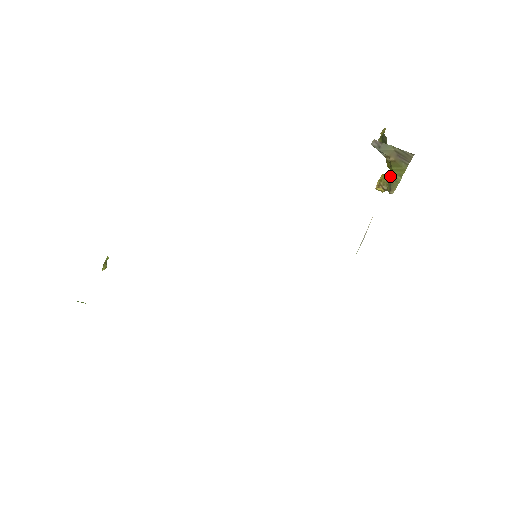
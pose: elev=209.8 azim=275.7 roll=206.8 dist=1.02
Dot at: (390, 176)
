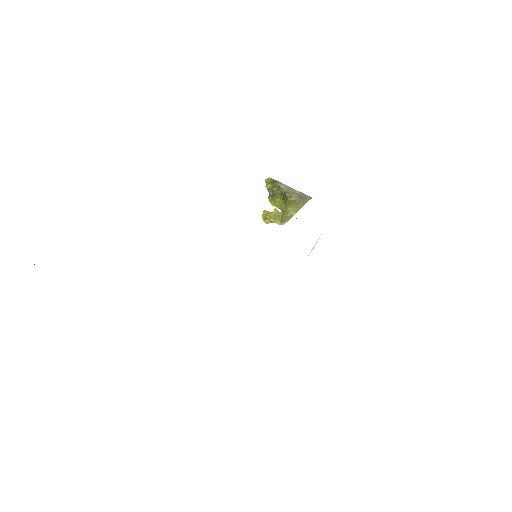
Dot at: (278, 212)
